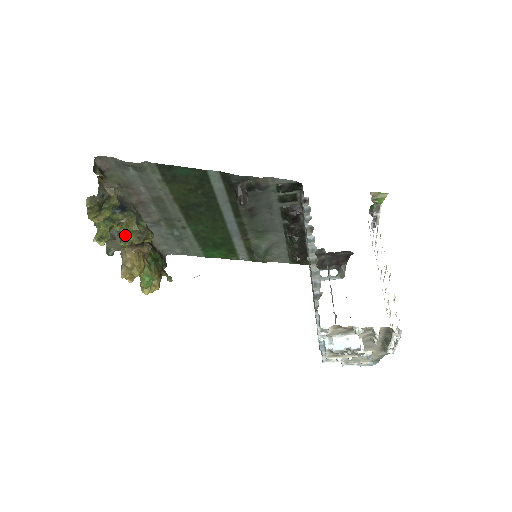
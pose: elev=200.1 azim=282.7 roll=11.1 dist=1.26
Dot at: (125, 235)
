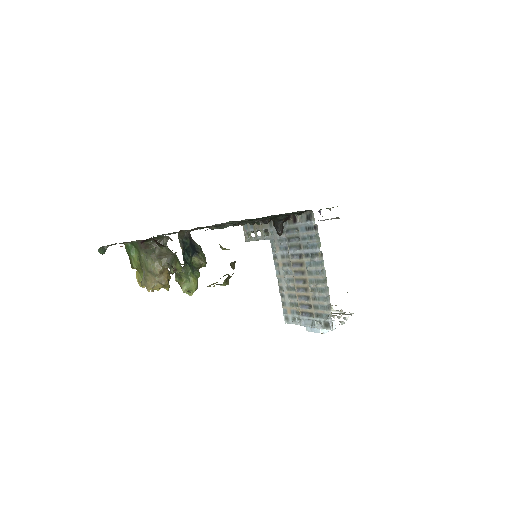
Dot at: occluded
